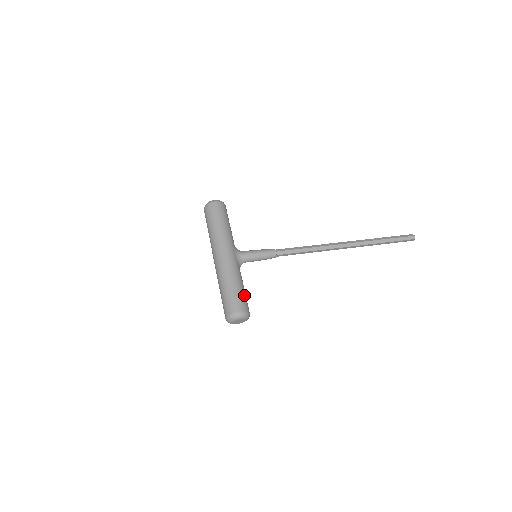
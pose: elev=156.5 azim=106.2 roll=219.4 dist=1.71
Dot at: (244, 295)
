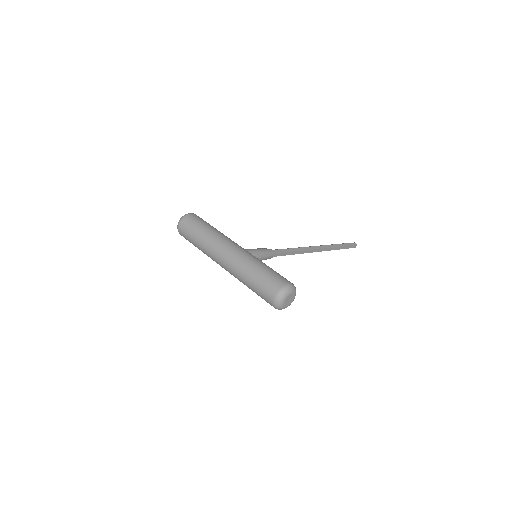
Dot at: occluded
